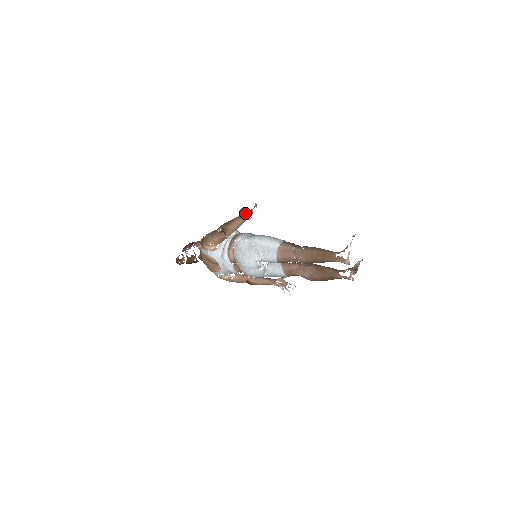
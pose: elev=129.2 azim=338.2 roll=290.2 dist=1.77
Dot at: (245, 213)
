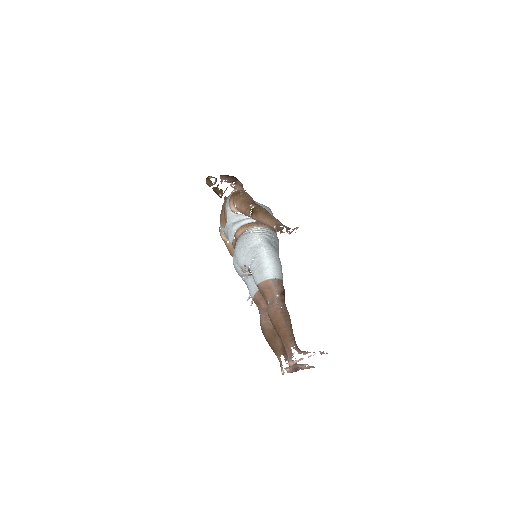
Dot at: (281, 223)
